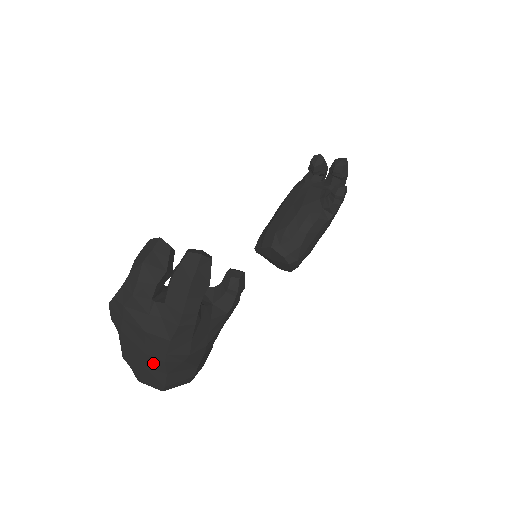
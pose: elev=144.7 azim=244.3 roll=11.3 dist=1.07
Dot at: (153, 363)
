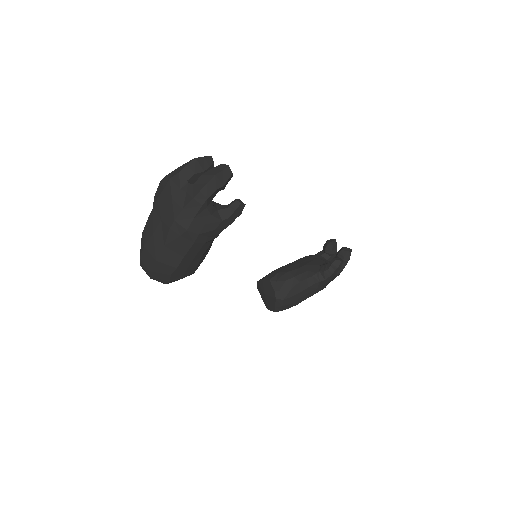
Dot at: (161, 232)
